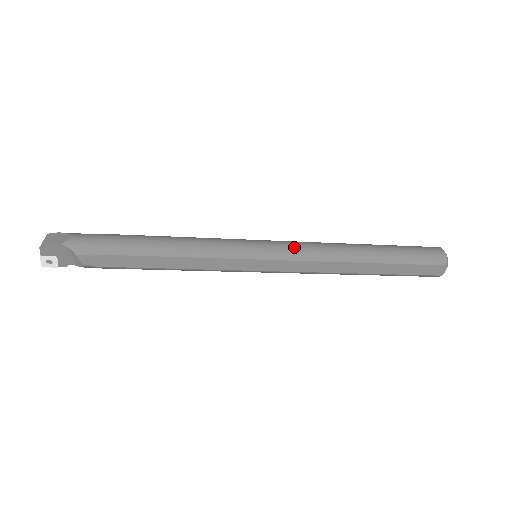
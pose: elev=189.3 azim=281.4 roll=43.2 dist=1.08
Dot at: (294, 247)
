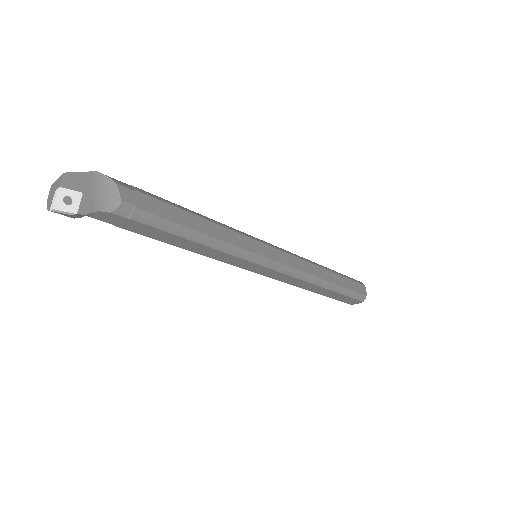
Dot at: occluded
